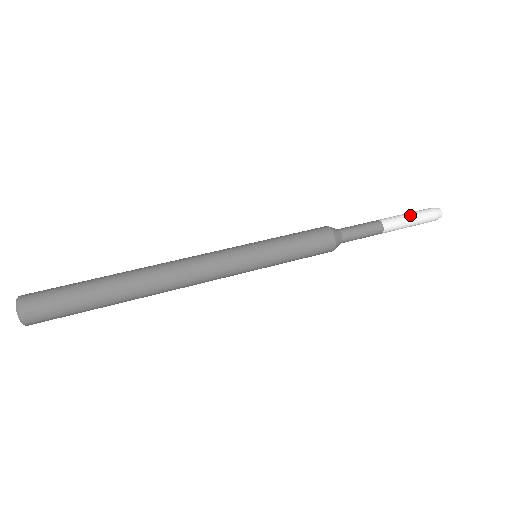
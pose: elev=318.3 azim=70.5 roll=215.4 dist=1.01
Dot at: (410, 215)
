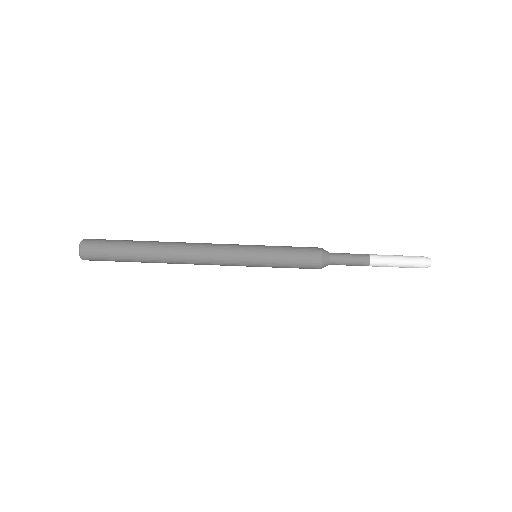
Dot at: (399, 264)
